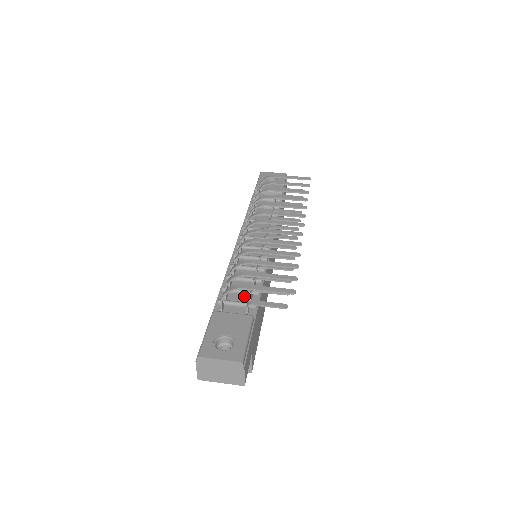
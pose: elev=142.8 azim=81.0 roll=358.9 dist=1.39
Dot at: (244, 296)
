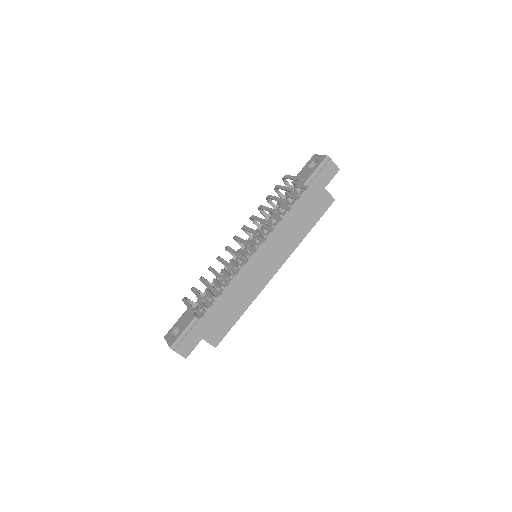
Dot at: occluded
